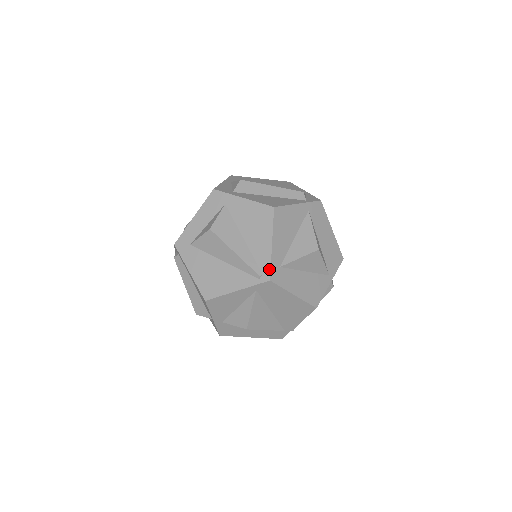
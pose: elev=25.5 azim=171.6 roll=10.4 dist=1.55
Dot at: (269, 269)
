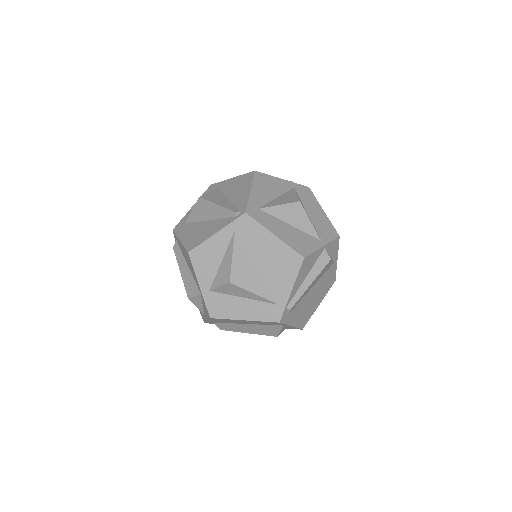
Dot at: (246, 206)
